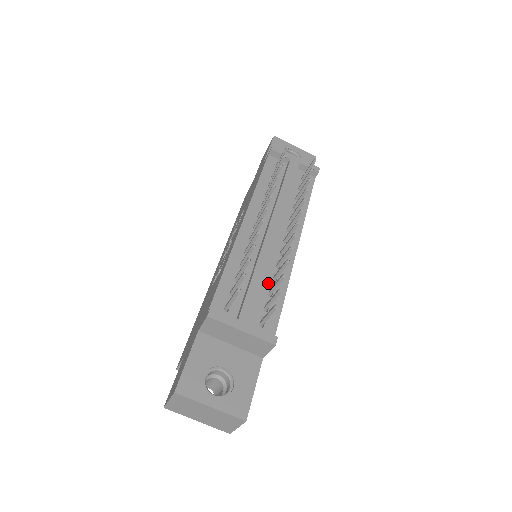
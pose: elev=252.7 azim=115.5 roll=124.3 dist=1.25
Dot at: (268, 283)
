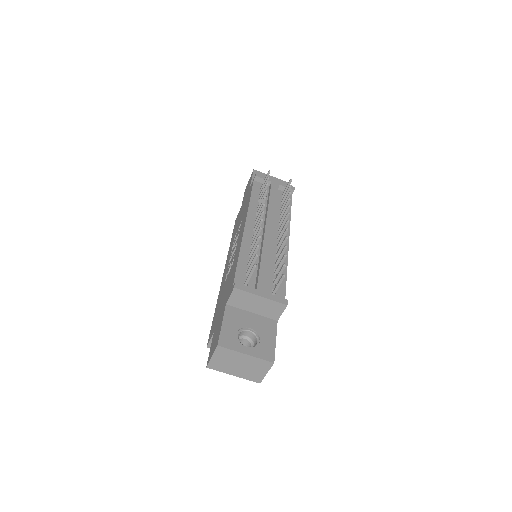
Dot at: (272, 267)
